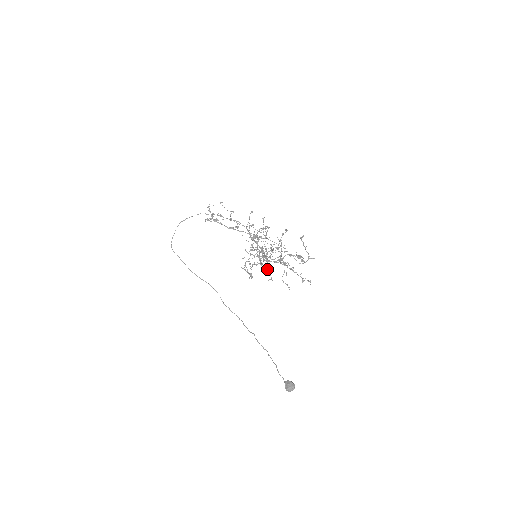
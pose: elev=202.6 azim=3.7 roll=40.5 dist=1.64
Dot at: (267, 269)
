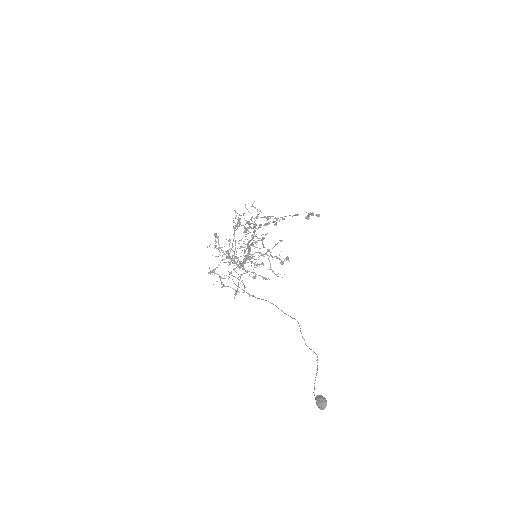
Dot at: (252, 272)
